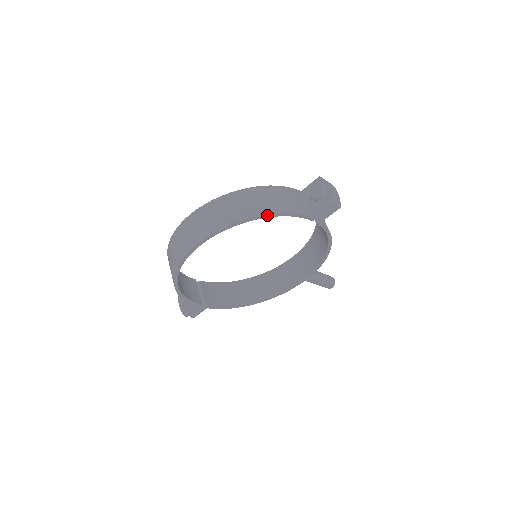
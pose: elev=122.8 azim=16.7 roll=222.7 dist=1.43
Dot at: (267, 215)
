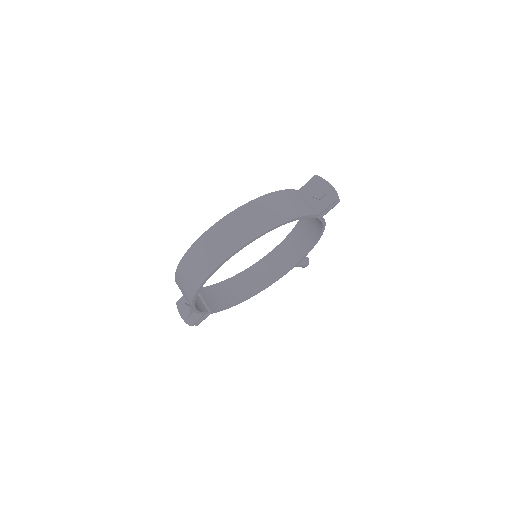
Dot at: (285, 222)
